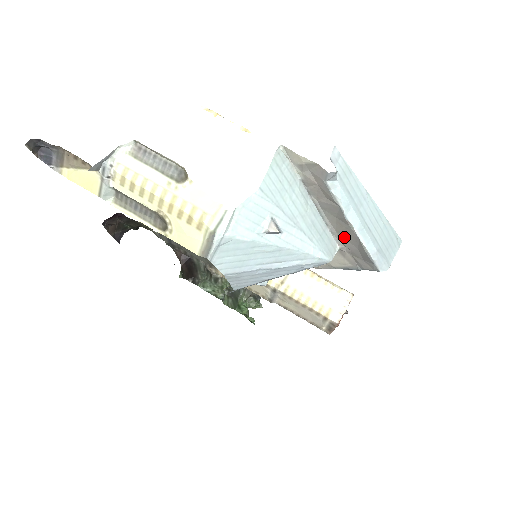
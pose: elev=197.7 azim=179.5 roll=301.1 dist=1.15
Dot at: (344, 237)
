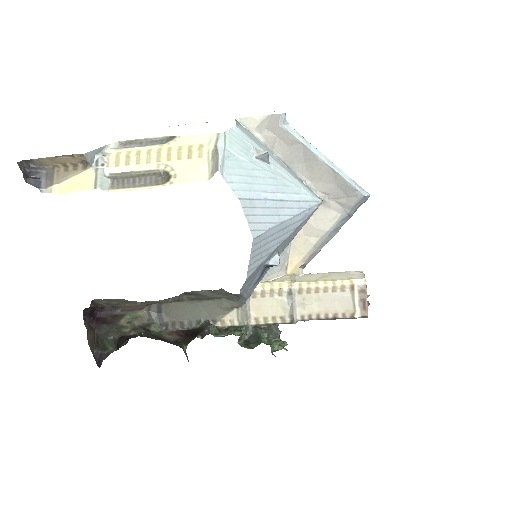
Dot at: (320, 182)
